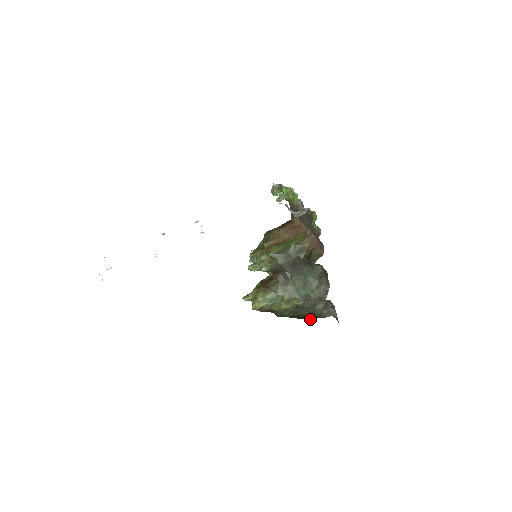
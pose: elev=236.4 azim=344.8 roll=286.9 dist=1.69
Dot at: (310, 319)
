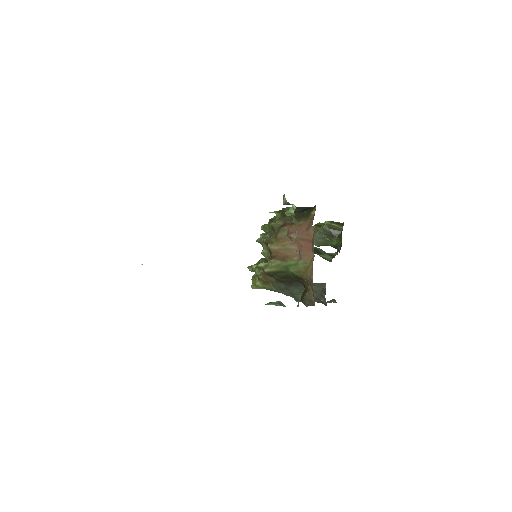
Dot at: occluded
